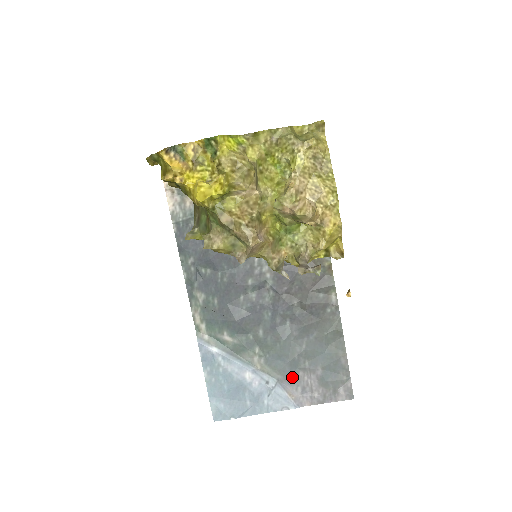
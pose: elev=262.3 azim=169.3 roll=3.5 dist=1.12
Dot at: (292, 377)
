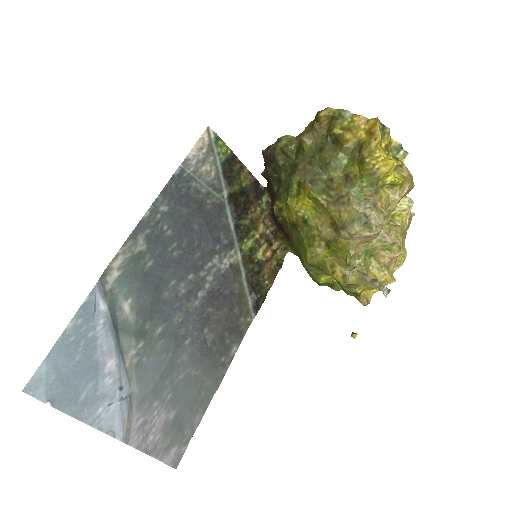
Dot at: (145, 401)
